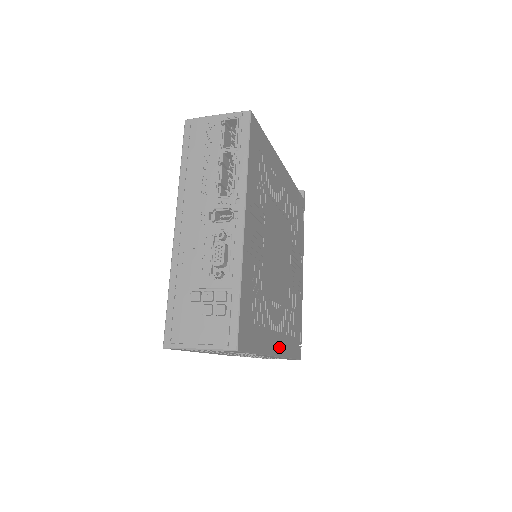
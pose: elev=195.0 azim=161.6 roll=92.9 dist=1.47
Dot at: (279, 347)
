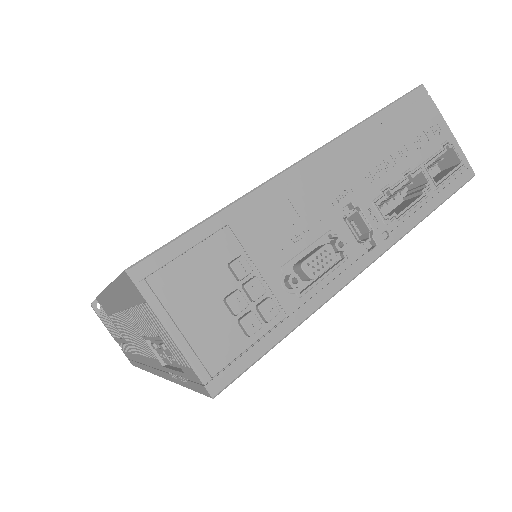
Dot at: occluded
